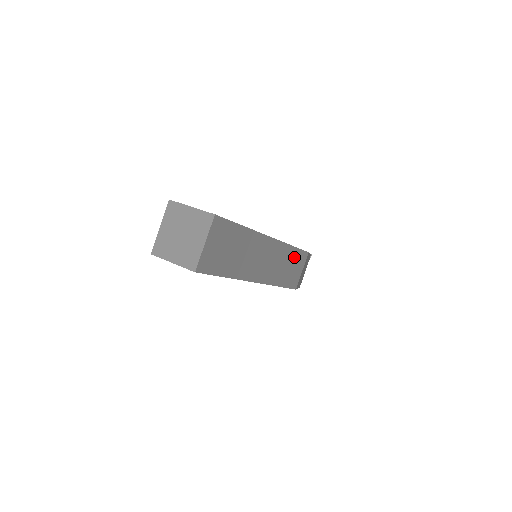
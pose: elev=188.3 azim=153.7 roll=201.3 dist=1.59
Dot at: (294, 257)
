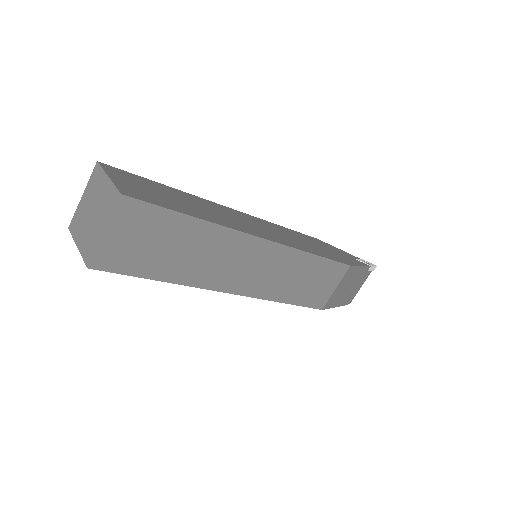
Dot at: (317, 269)
